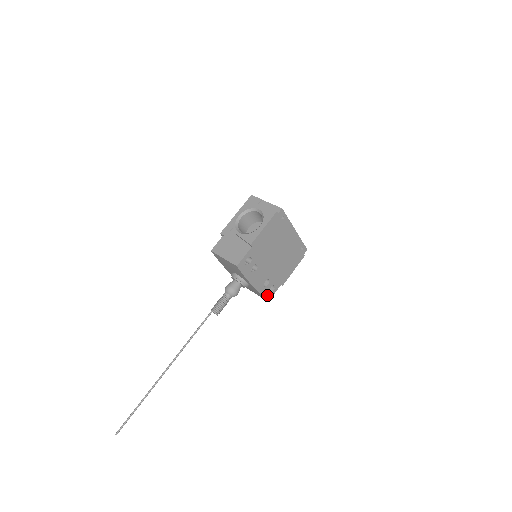
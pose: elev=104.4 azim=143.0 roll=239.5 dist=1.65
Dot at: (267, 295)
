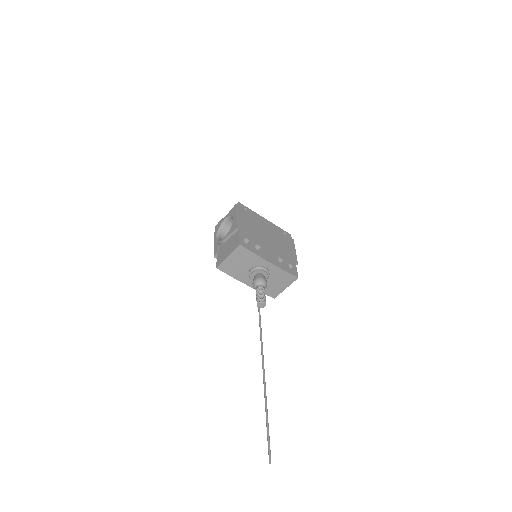
Dot at: (291, 272)
